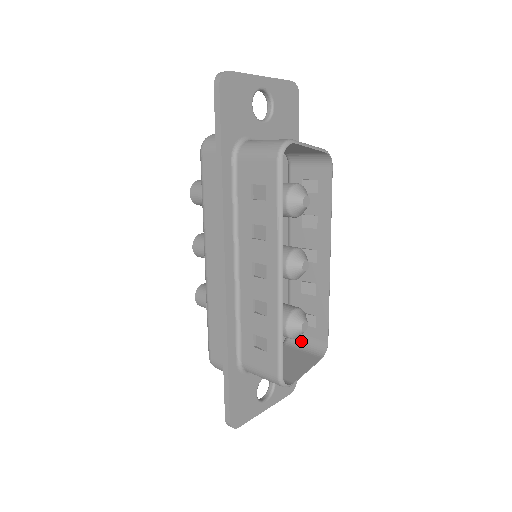
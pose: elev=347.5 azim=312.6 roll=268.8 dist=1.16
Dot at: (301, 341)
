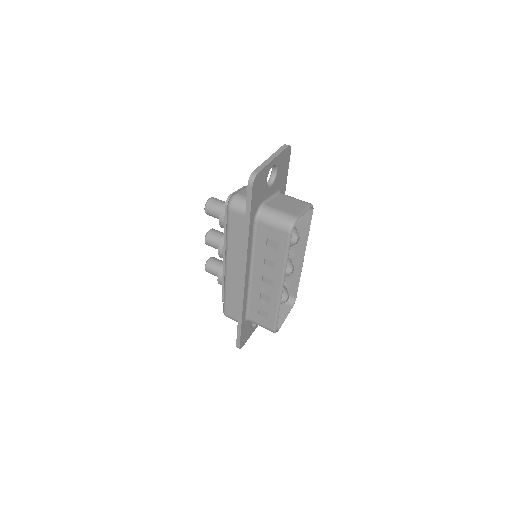
Dot at: occluded
